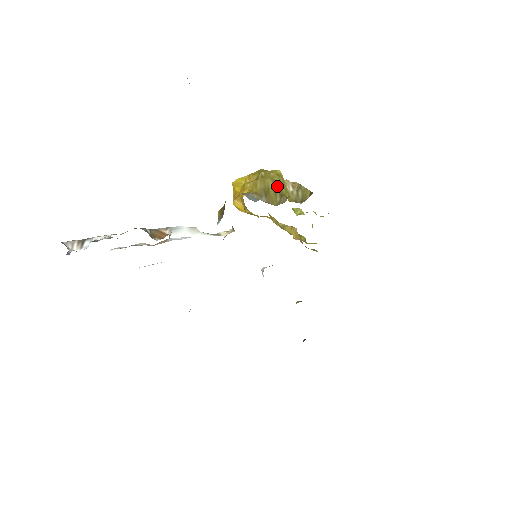
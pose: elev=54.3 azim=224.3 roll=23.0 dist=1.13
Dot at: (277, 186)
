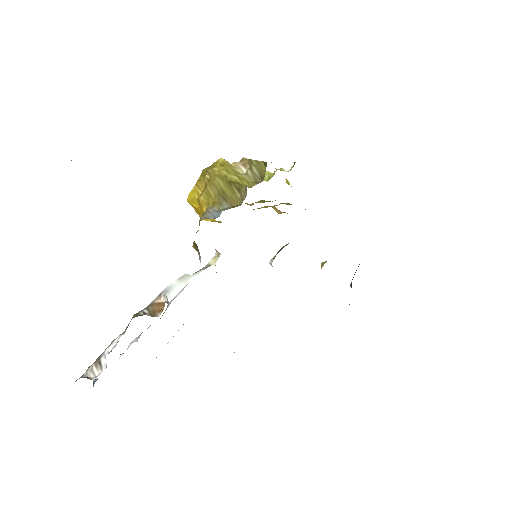
Dot at: (229, 181)
